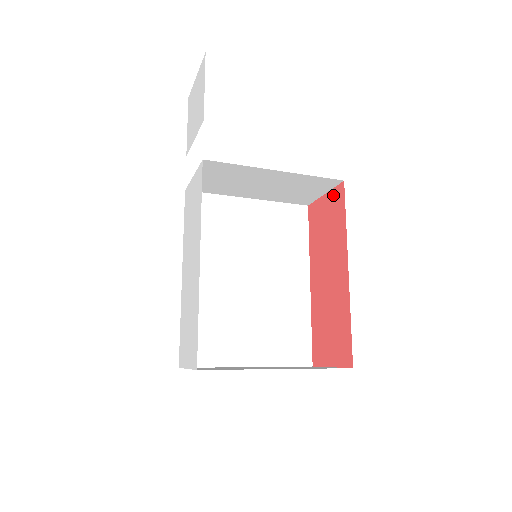
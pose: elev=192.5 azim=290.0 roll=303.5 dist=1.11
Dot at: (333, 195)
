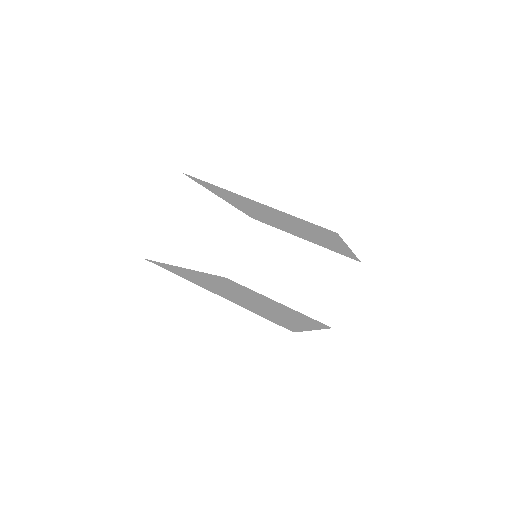
Dot at: occluded
